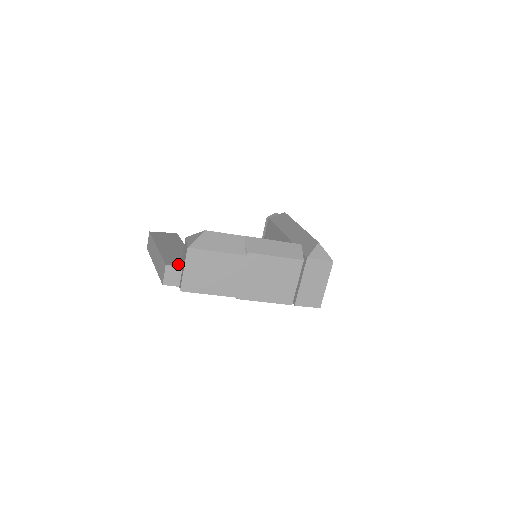
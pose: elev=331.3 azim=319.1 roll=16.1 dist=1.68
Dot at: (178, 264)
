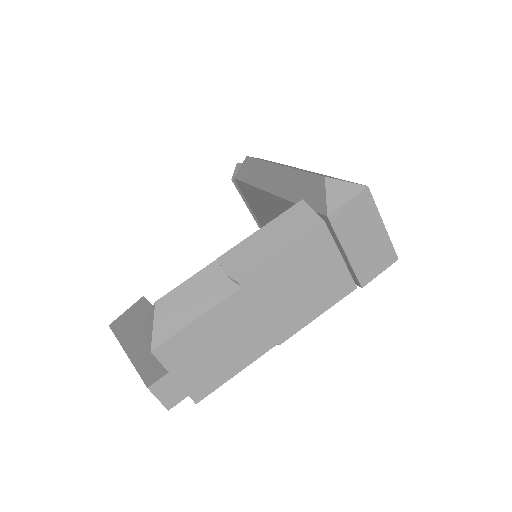
Dot at: (163, 369)
